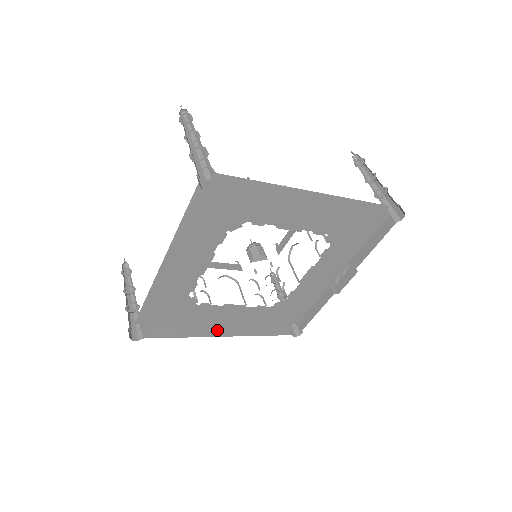
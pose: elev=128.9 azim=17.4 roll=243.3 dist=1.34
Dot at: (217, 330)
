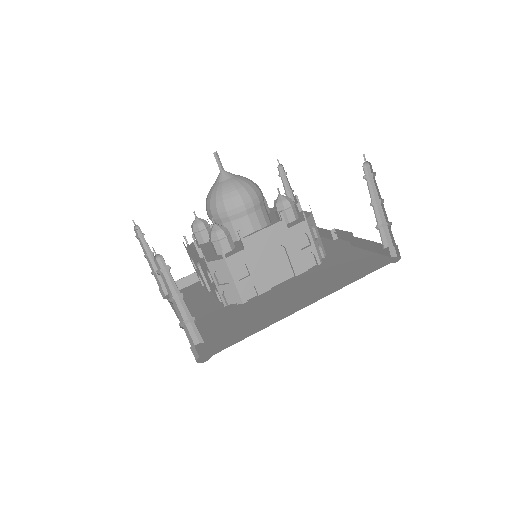
Dot at: occluded
